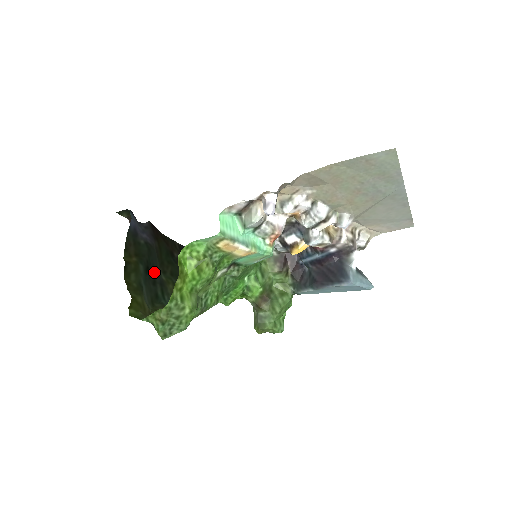
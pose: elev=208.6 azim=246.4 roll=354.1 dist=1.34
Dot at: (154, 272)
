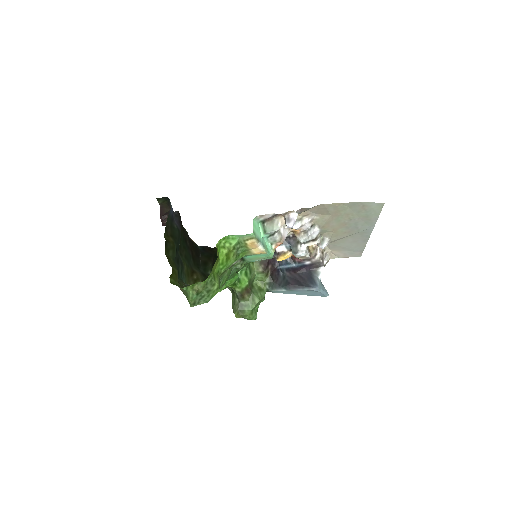
Dot at: (178, 253)
